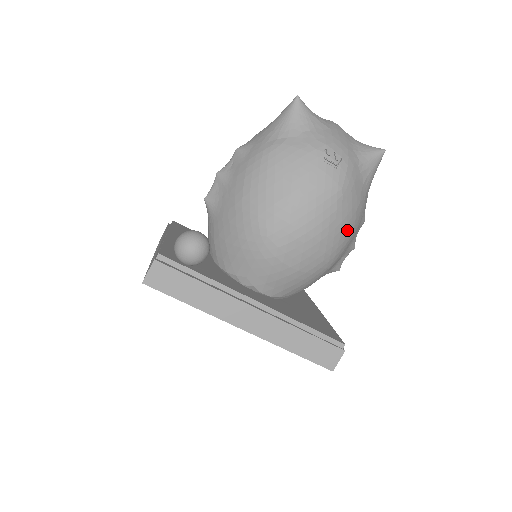
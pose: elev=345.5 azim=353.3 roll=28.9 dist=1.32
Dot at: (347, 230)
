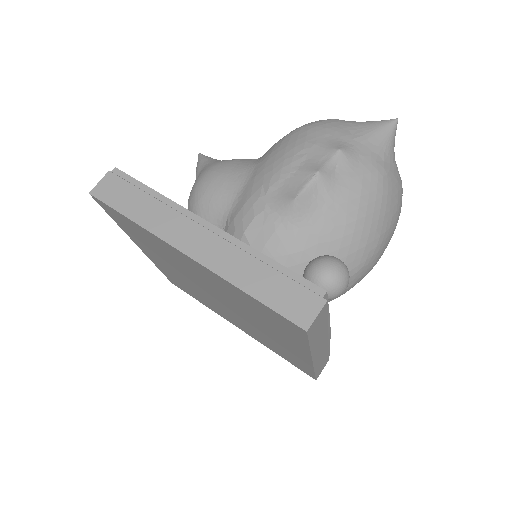
Dot at: occluded
